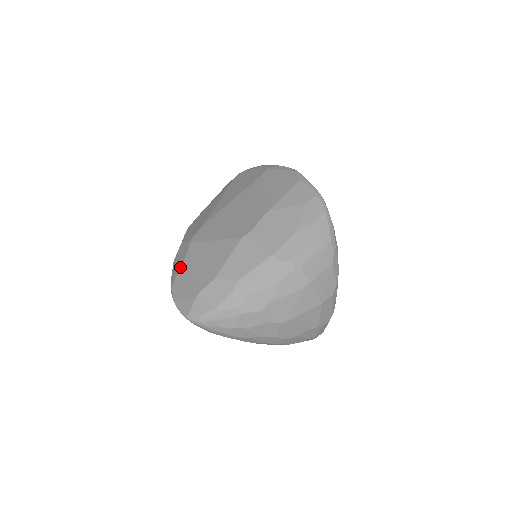
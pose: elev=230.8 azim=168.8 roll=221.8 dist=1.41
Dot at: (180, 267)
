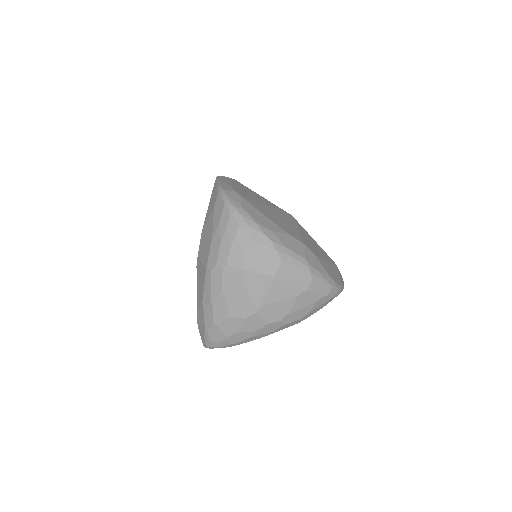
Dot at: occluded
